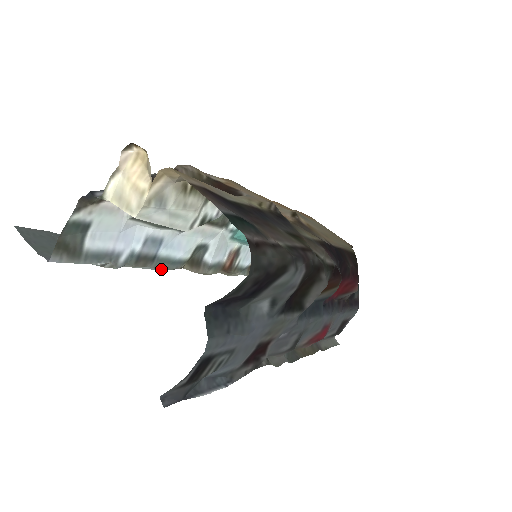
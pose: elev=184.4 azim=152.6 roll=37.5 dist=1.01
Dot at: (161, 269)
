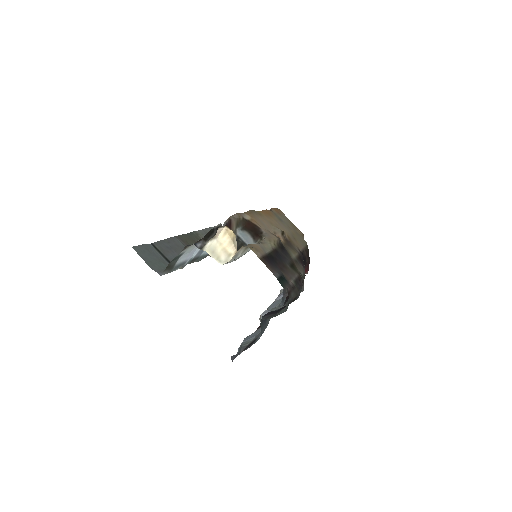
Dot at: (198, 261)
